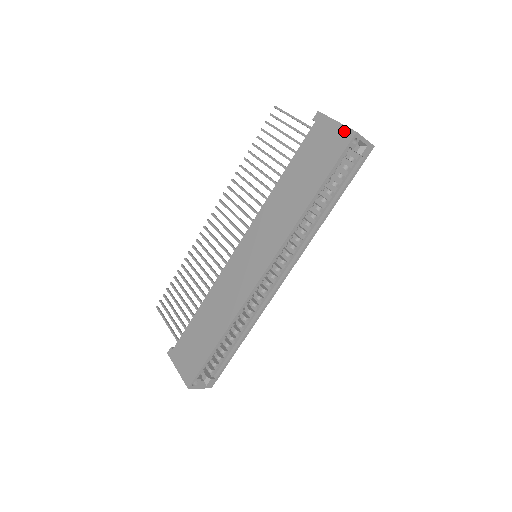
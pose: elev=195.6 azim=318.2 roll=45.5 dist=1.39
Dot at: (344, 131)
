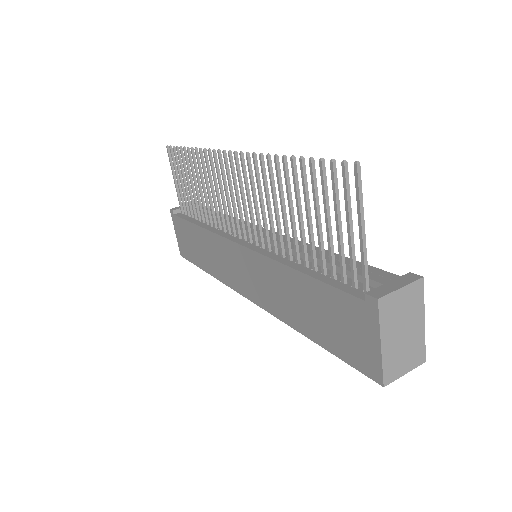
Dot at: (376, 365)
